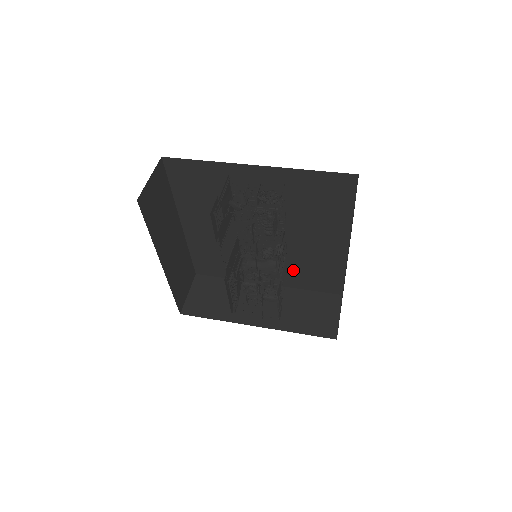
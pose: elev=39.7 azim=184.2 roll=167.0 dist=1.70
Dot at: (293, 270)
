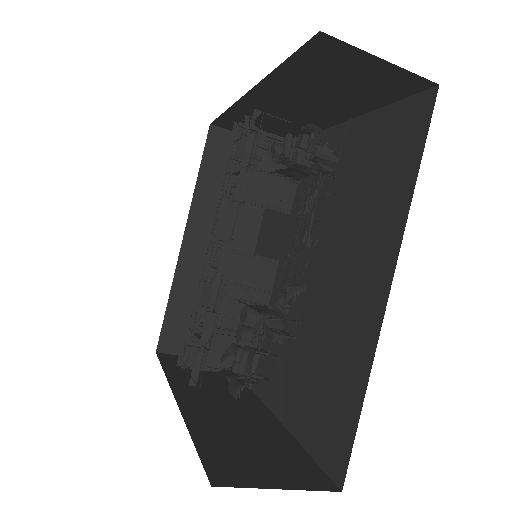
Dot at: (303, 371)
